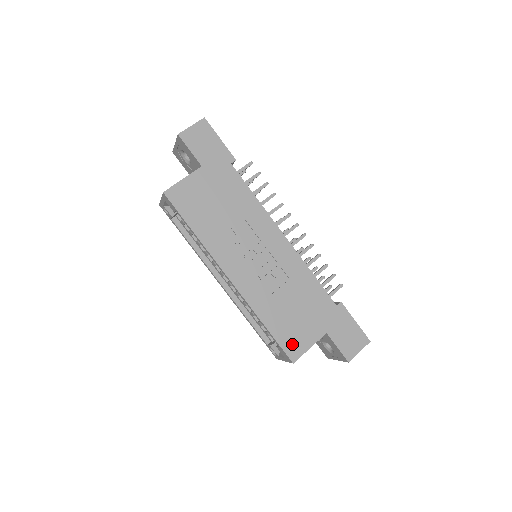
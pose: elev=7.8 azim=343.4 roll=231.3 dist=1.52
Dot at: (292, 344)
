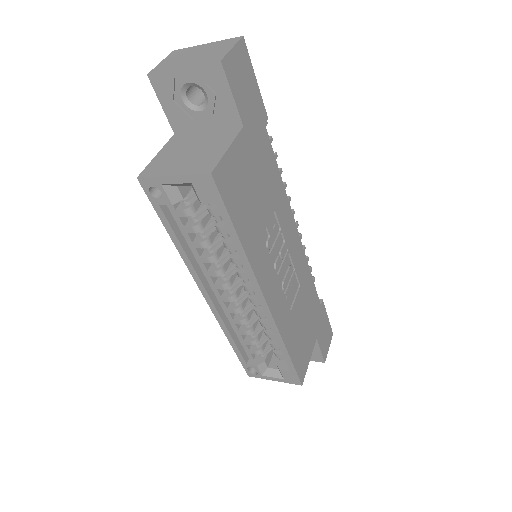
Dot at: (302, 364)
